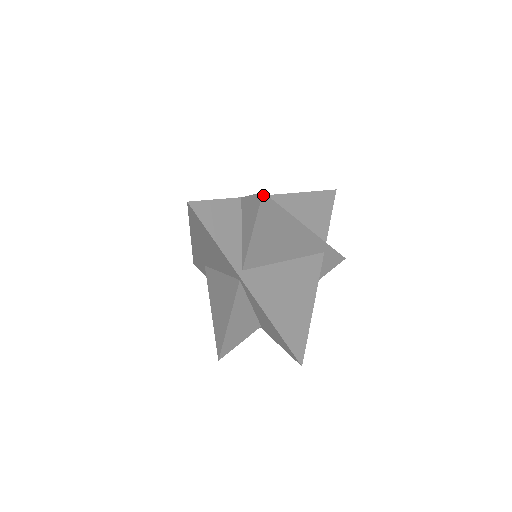
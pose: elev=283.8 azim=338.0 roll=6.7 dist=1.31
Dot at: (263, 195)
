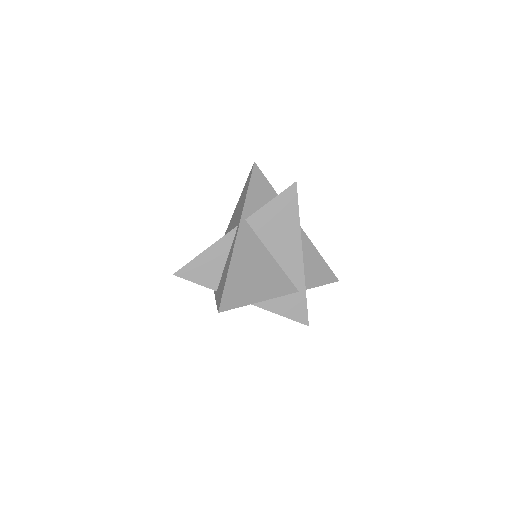
Dot at: (295, 183)
